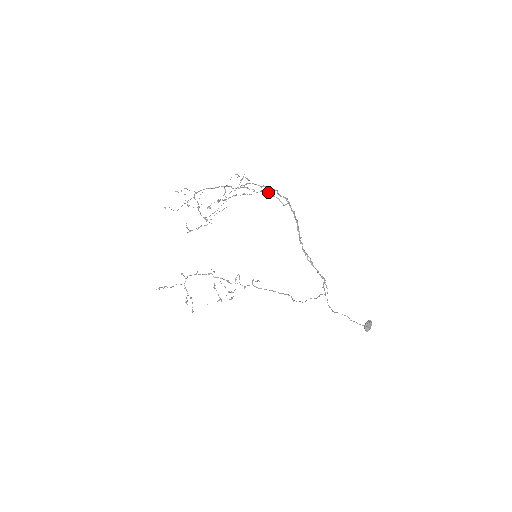
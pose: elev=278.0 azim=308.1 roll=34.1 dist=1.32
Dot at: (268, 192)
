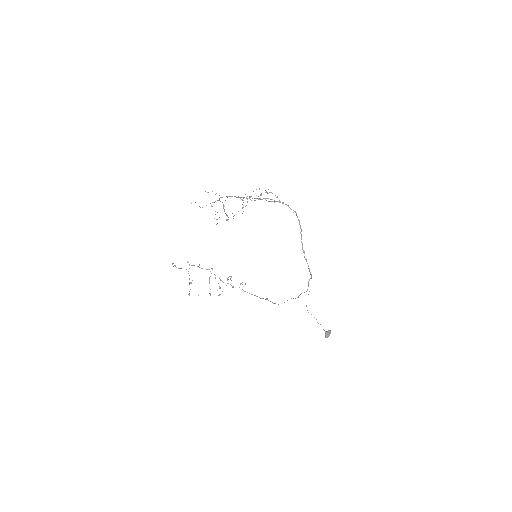
Dot at: occluded
